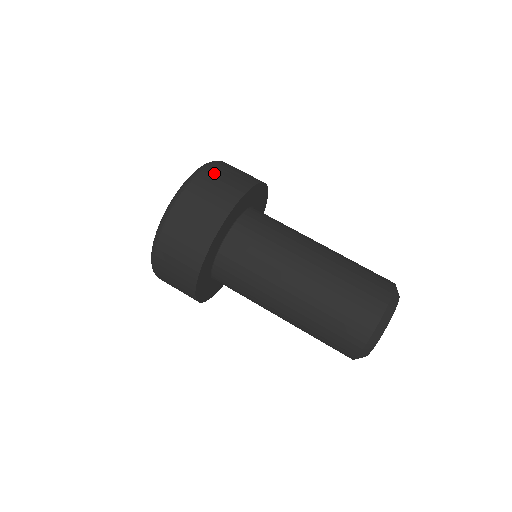
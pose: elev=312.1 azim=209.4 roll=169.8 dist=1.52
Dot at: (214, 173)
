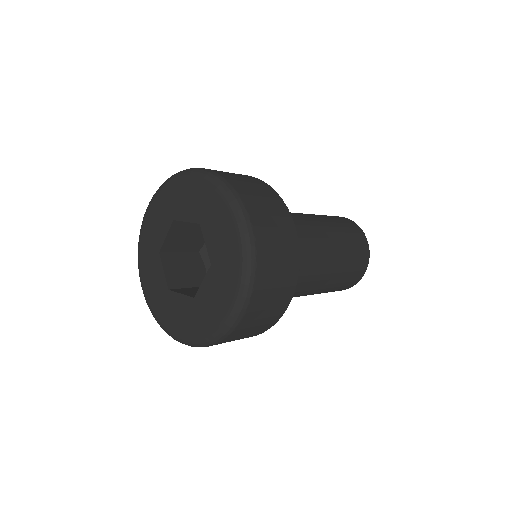
Dot at: (257, 209)
